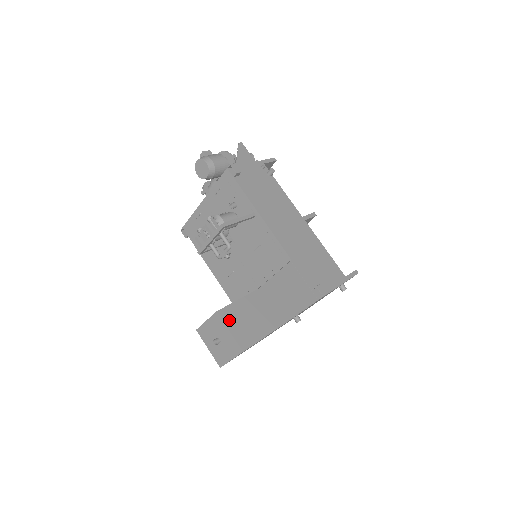
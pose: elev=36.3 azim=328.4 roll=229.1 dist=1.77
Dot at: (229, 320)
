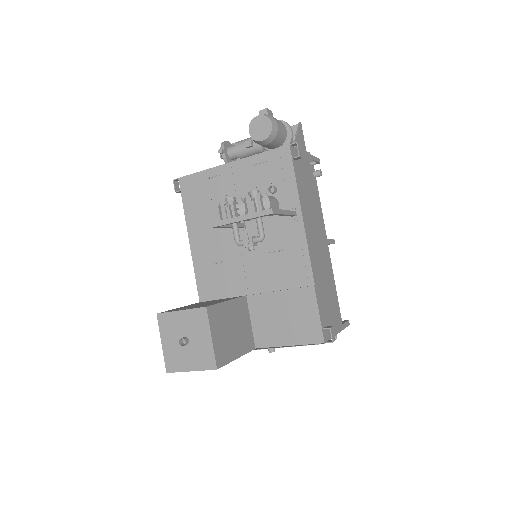
Dot at: (214, 323)
